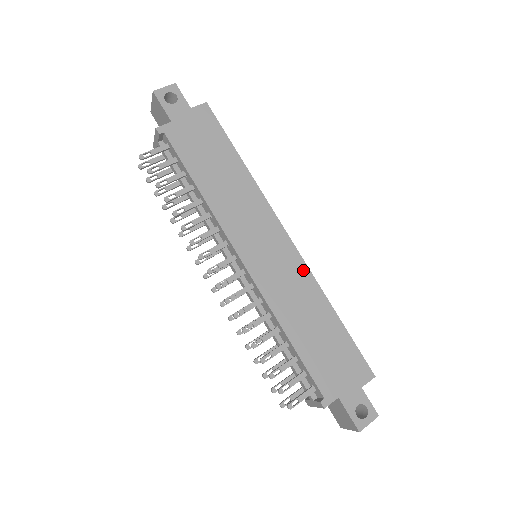
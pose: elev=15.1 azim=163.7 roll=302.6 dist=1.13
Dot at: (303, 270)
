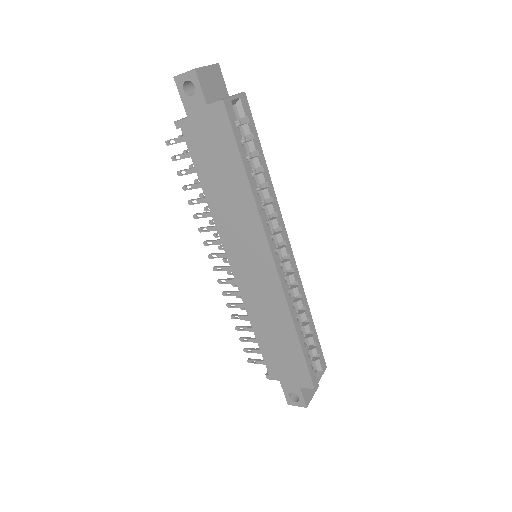
Dot at: (279, 295)
